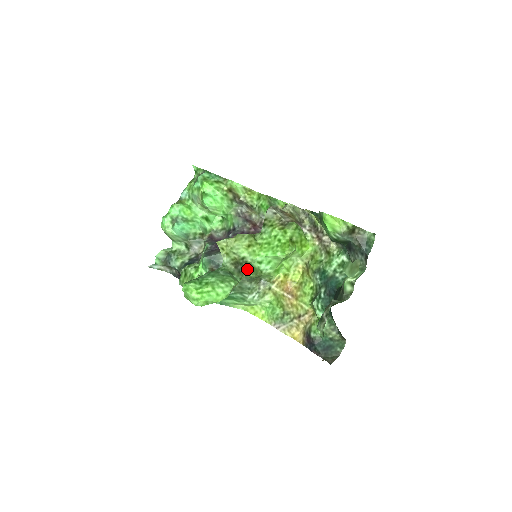
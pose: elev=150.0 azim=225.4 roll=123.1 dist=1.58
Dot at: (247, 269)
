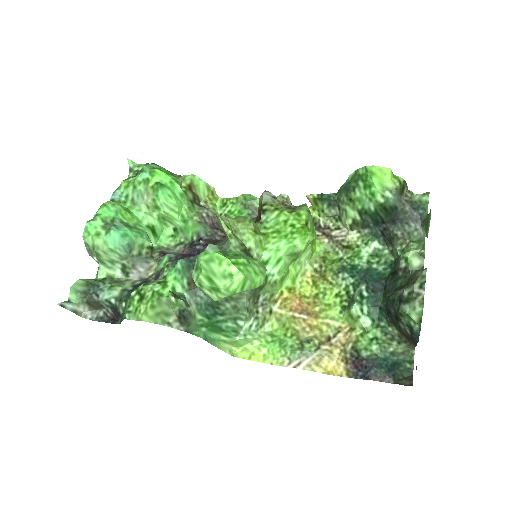
Dot at: occluded
